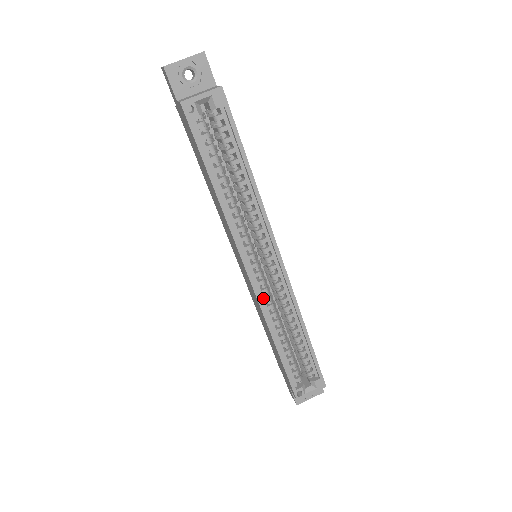
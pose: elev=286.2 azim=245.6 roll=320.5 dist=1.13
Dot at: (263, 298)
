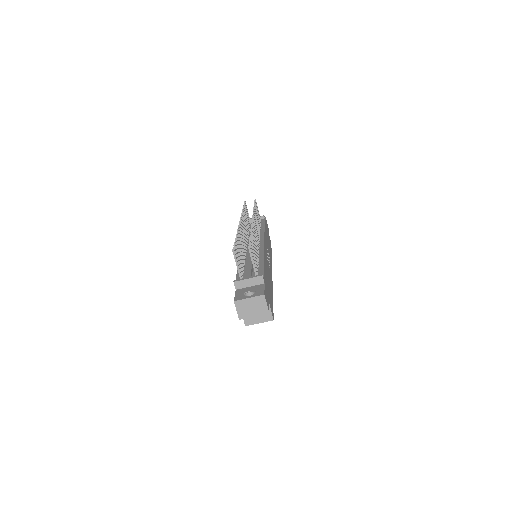
Dot at: occluded
